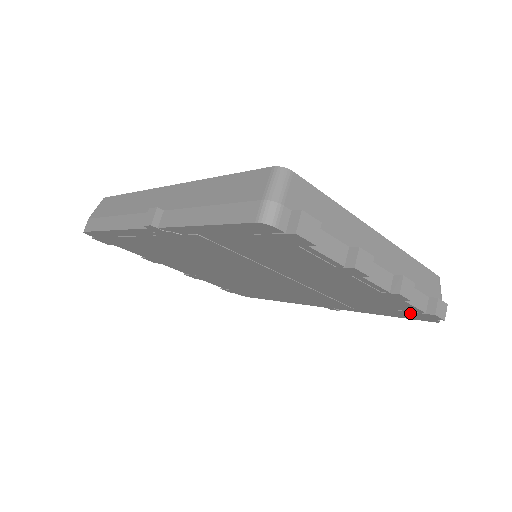
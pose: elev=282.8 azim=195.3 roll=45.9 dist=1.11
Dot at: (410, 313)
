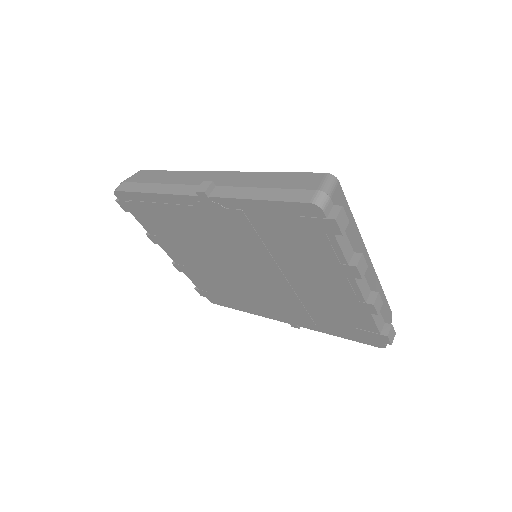
Dot at: (366, 333)
